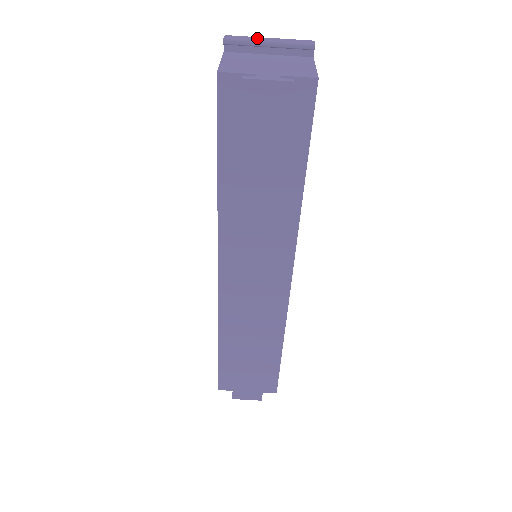
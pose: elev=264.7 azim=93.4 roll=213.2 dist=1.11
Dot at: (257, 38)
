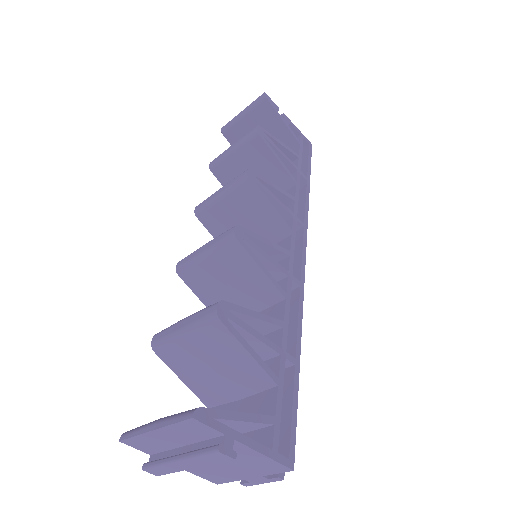
Dot at: (174, 467)
